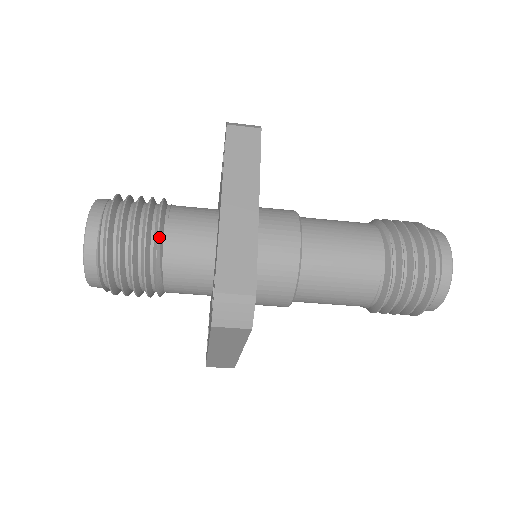
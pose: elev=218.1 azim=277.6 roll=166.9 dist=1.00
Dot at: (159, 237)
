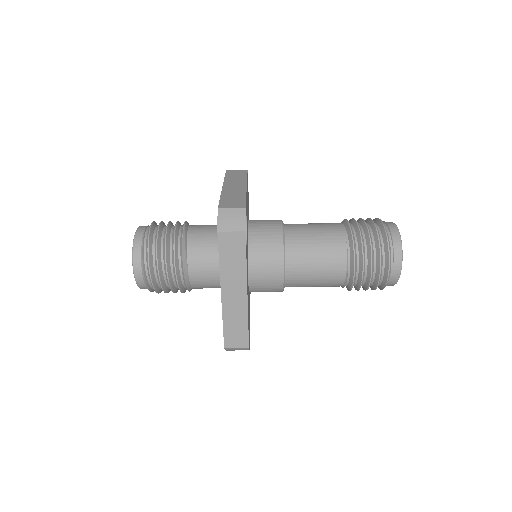
Dot at: (184, 229)
